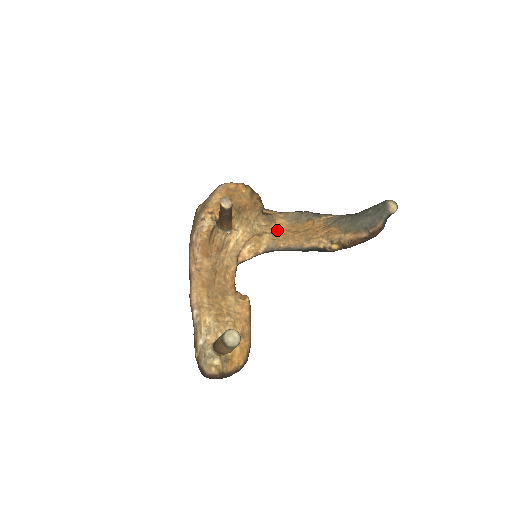
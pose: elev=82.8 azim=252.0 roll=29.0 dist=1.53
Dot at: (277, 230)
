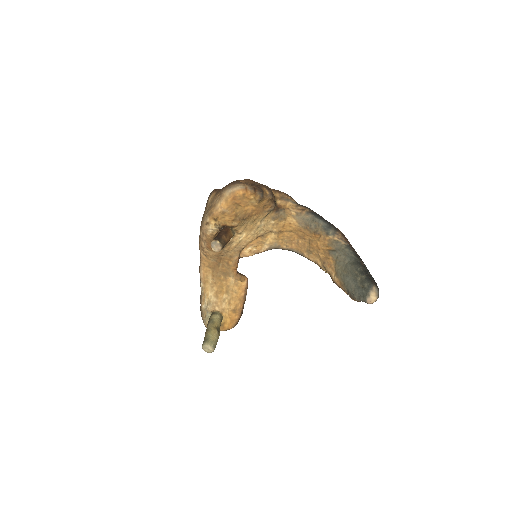
Dot at: (284, 230)
